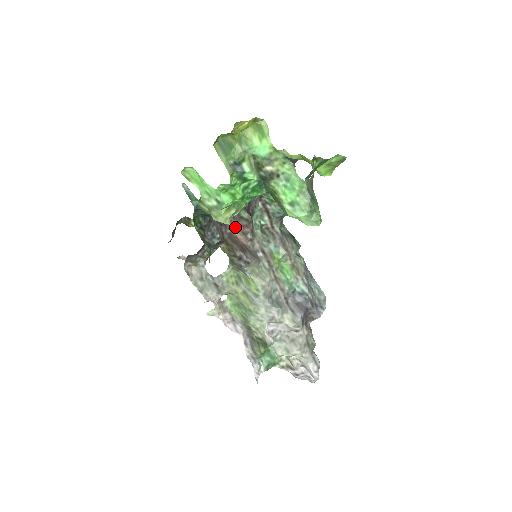
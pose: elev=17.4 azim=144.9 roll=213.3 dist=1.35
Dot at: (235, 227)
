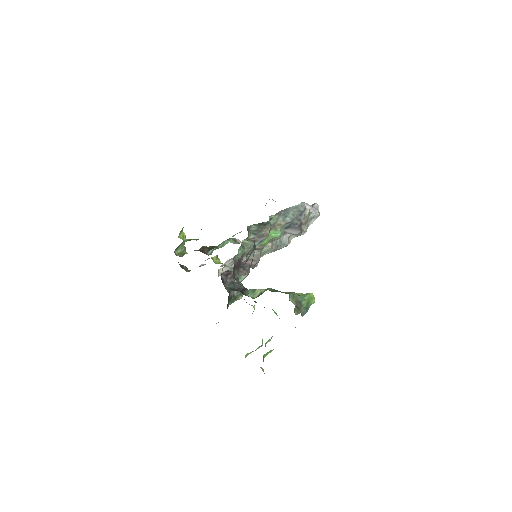
Dot at: occluded
